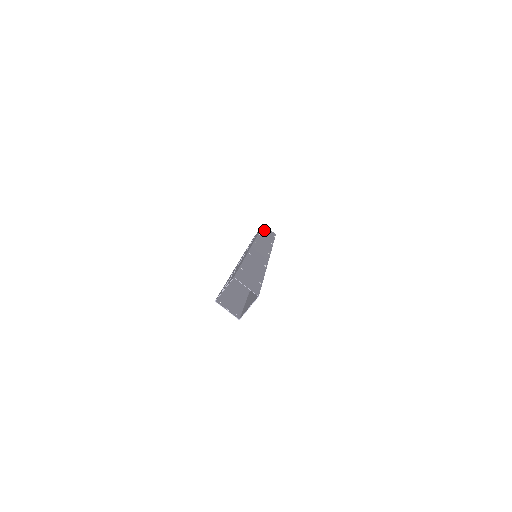
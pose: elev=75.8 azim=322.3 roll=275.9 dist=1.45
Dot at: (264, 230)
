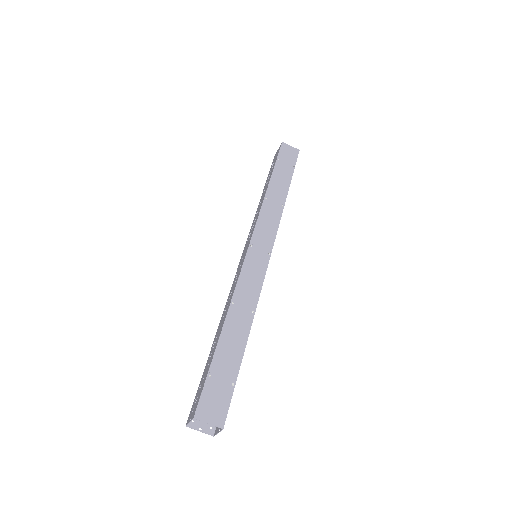
Dot at: (278, 166)
